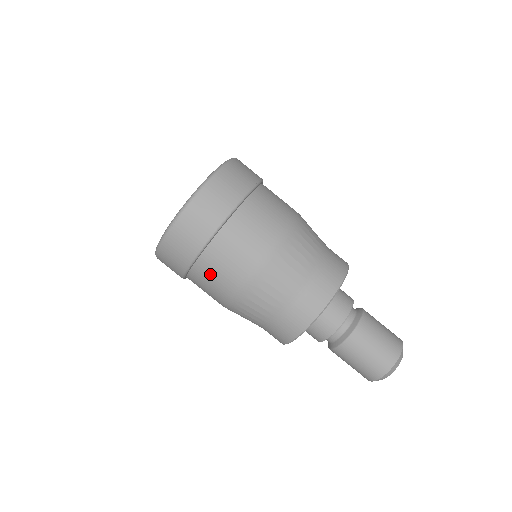
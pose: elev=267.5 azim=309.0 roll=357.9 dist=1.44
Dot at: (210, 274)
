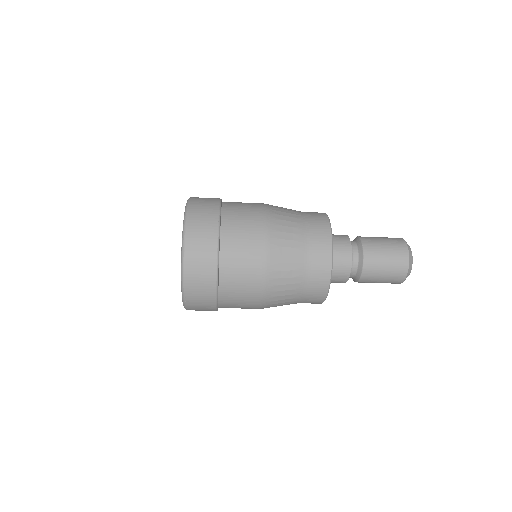
Dot at: (234, 306)
